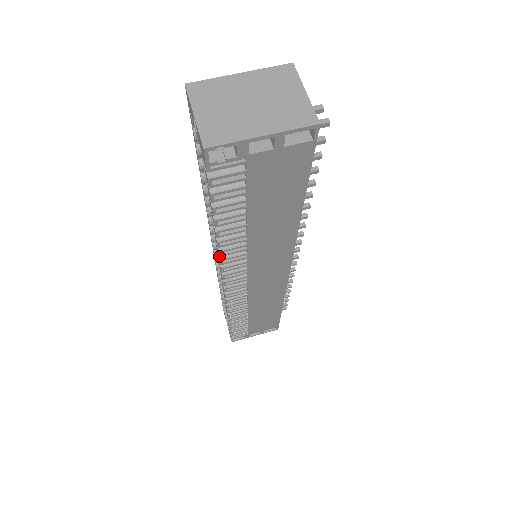
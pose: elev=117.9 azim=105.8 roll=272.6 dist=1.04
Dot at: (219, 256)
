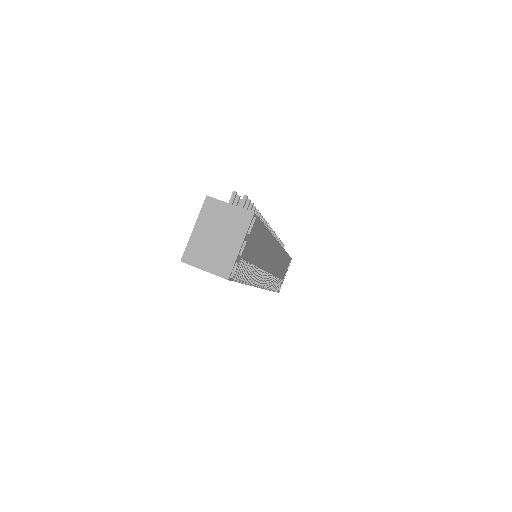
Dot at: occluded
